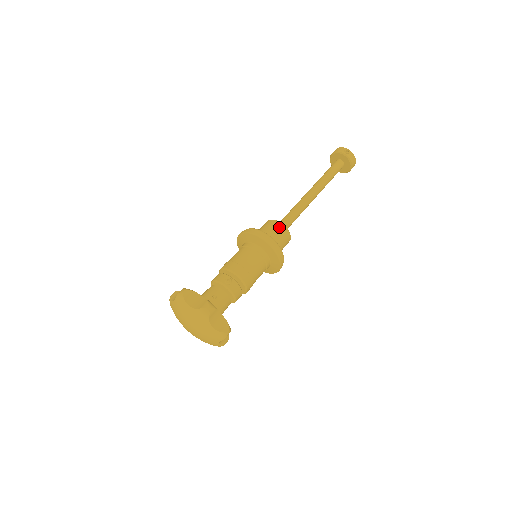
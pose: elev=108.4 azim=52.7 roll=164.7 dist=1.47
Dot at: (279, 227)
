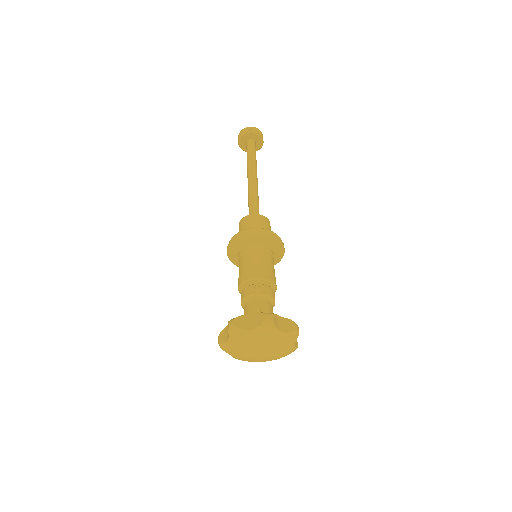
Dot at: (255, 218)
